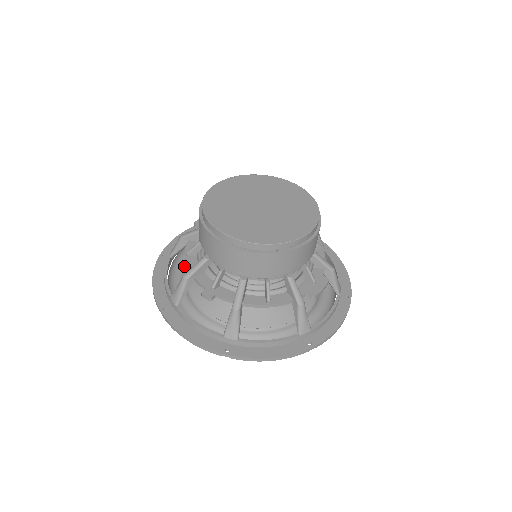
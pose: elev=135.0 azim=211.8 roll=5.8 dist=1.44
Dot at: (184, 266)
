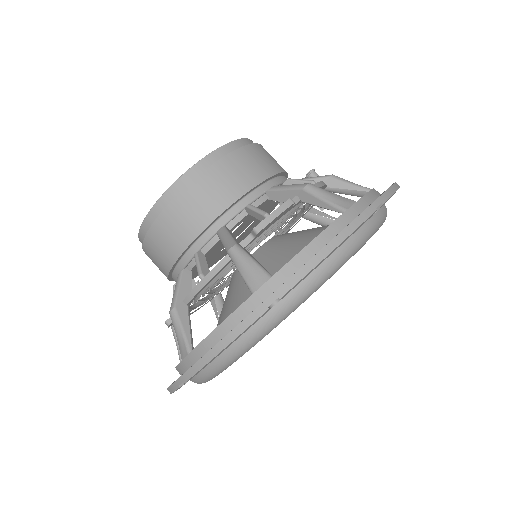
Dot at: occluded
